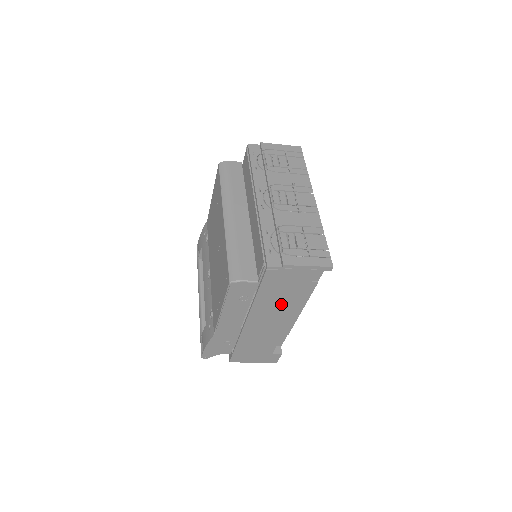
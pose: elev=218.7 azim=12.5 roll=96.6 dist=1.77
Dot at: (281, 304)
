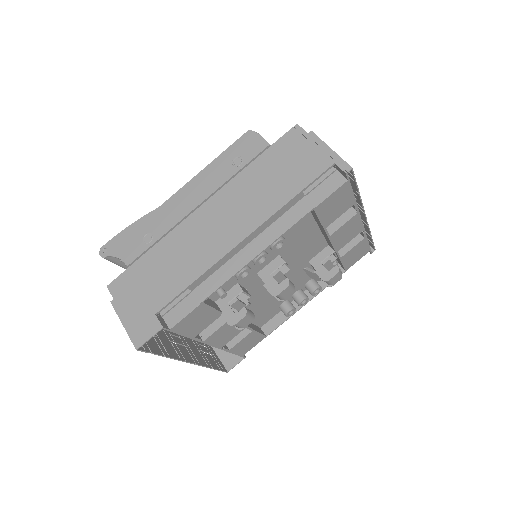
Dot at: (257, 199)
